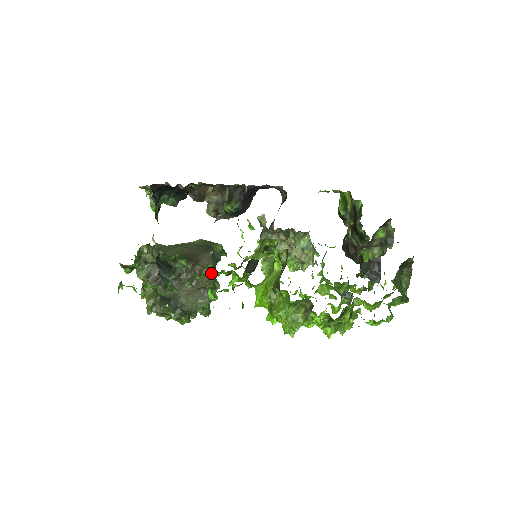
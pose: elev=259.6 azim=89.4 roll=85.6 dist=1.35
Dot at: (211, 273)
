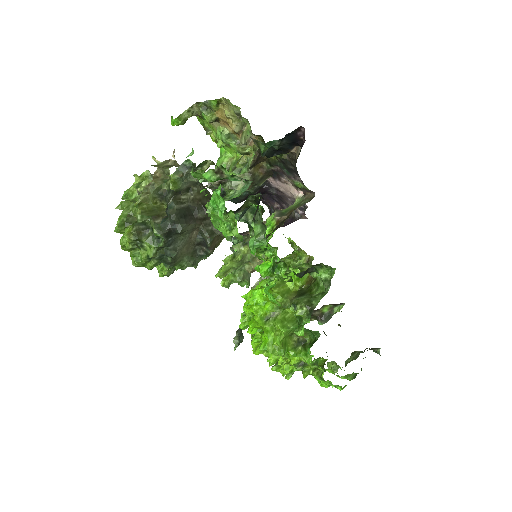
Dot at: (221, 240)
